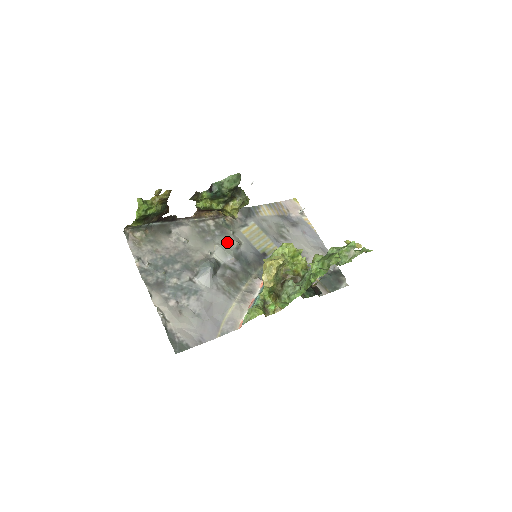
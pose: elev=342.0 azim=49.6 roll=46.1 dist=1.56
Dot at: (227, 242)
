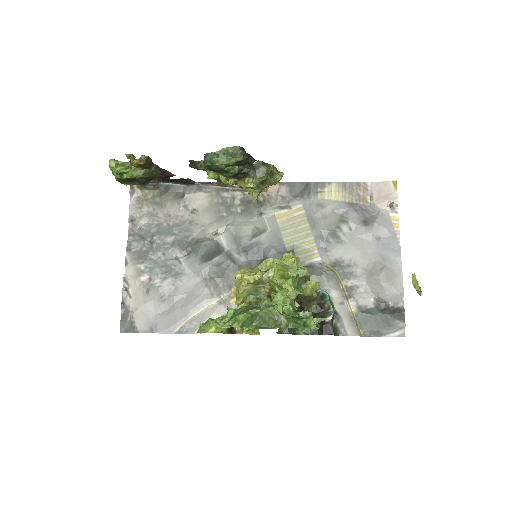
Dot at: (244, 225)
